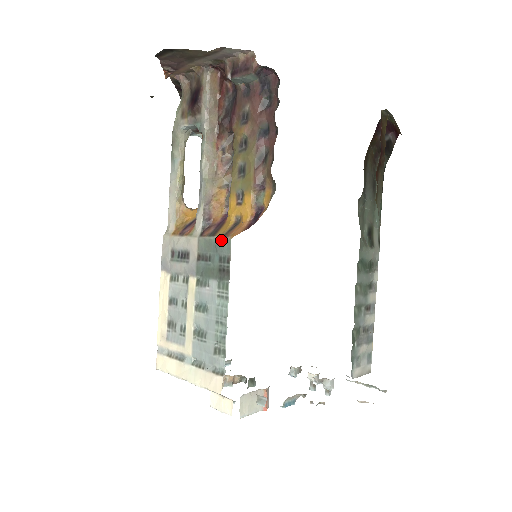
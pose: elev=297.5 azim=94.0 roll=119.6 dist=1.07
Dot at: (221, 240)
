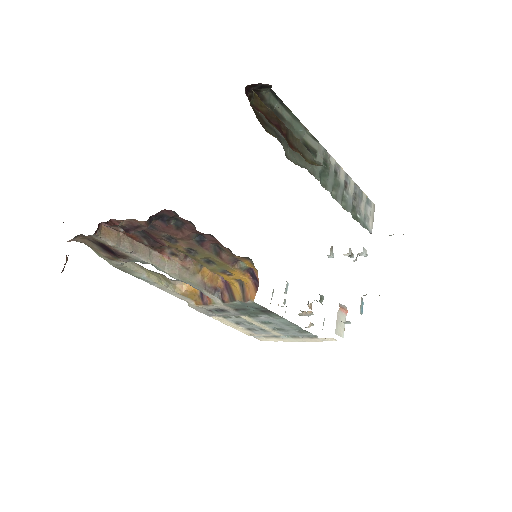
Dot at: (246, 303)
